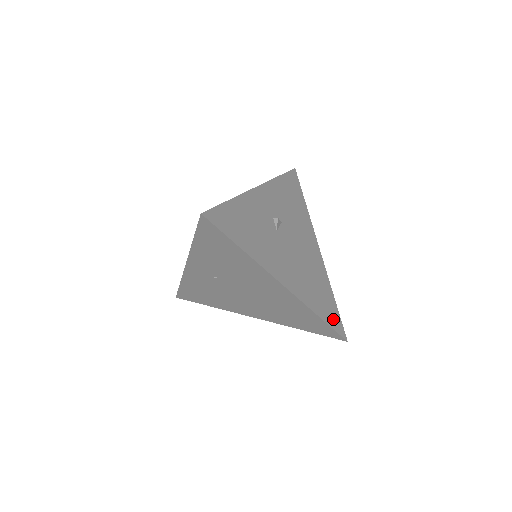
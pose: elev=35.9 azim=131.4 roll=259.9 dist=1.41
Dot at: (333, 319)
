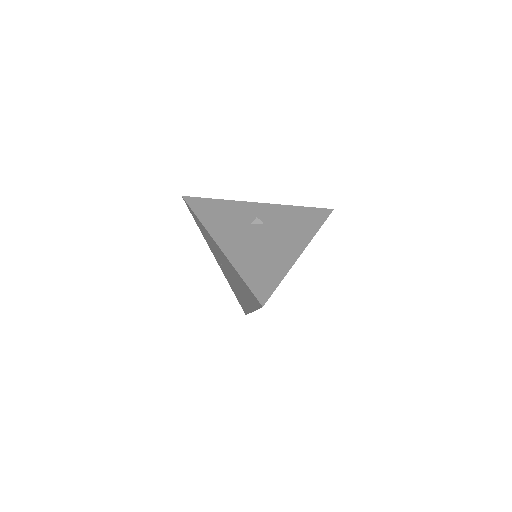
Dot at: (260, 287)
